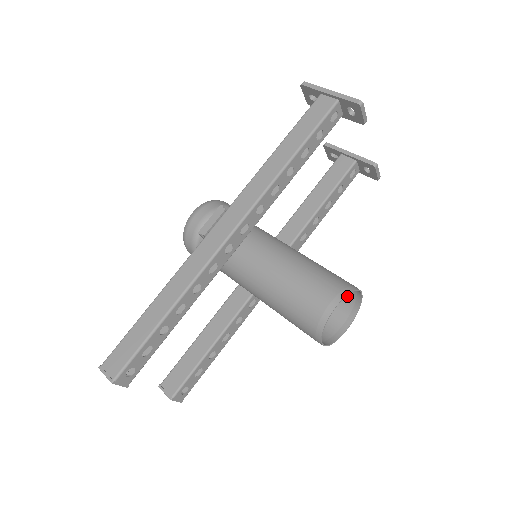
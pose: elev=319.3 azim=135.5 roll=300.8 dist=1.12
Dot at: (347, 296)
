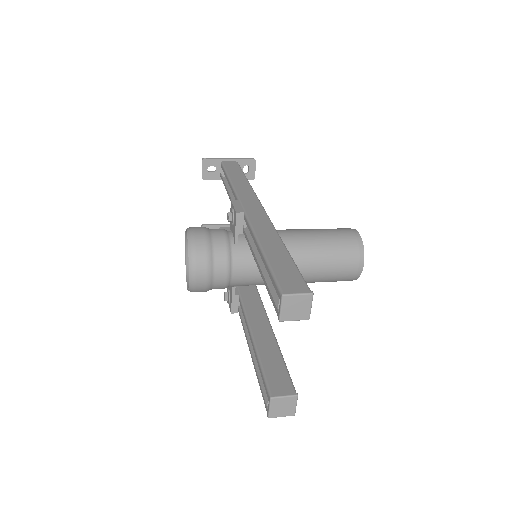
Dot at: occluded
